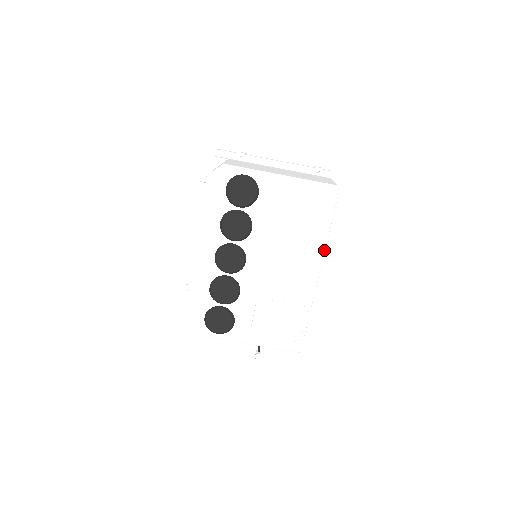
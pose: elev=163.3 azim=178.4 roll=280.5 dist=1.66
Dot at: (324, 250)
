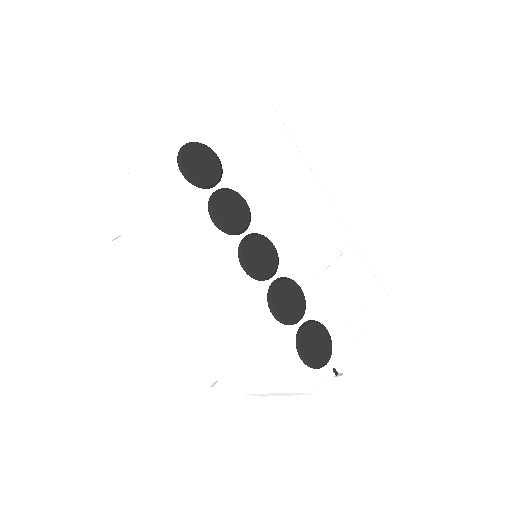
Dot at: (313, 173)
